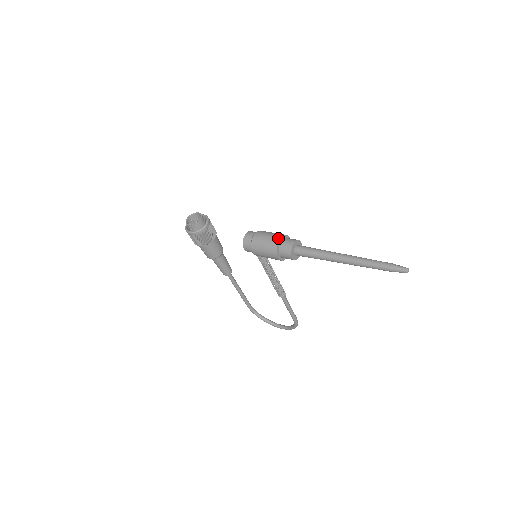
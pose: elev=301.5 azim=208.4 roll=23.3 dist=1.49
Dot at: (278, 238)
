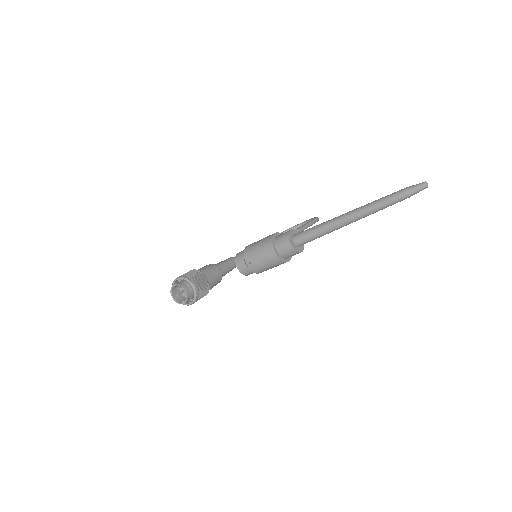
Dot at: (272, 252)
